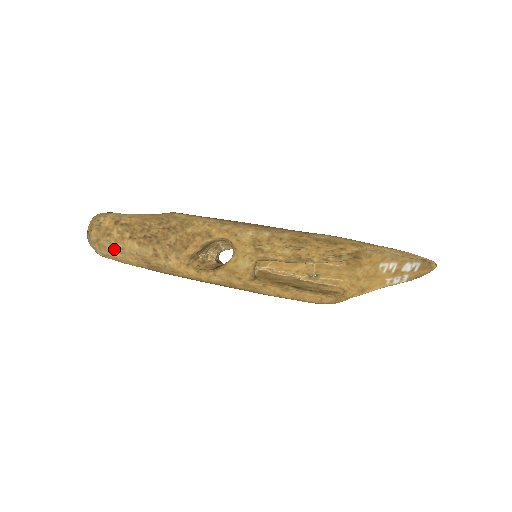
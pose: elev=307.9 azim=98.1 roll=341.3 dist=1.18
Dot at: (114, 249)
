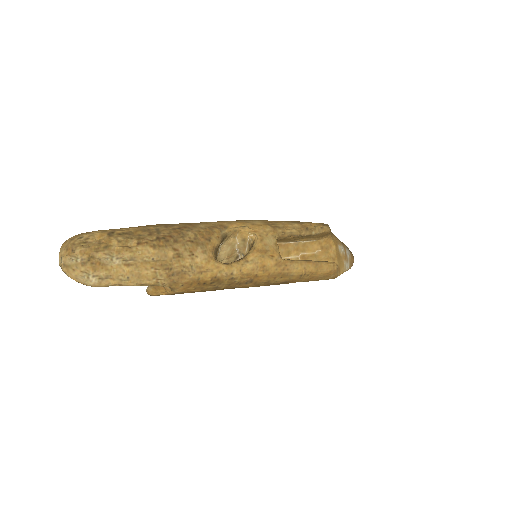
Dot at: (118, 263)
